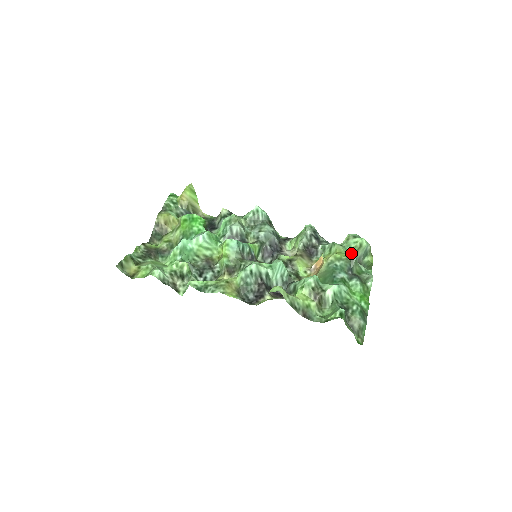
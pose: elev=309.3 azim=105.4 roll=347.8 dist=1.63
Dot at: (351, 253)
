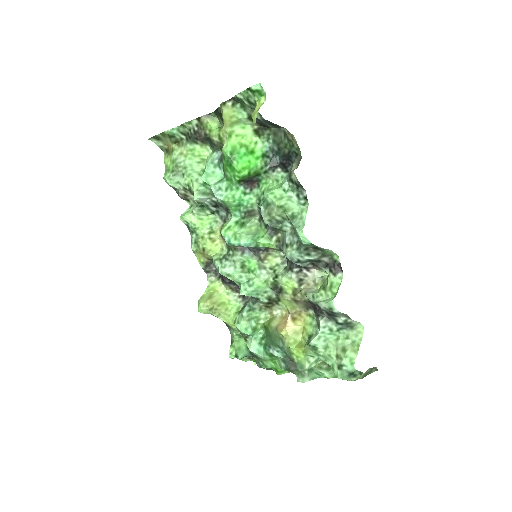
Dot at: (304, 364)
